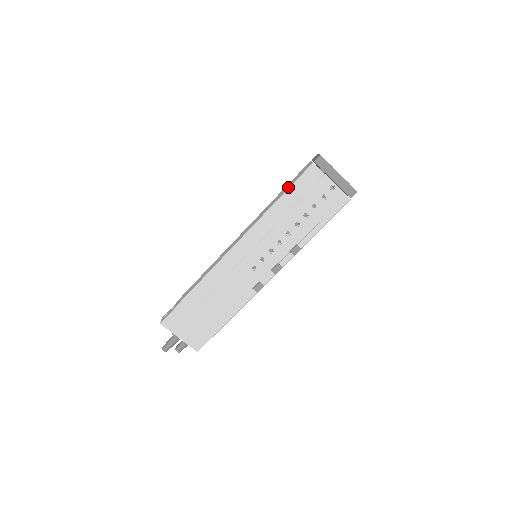
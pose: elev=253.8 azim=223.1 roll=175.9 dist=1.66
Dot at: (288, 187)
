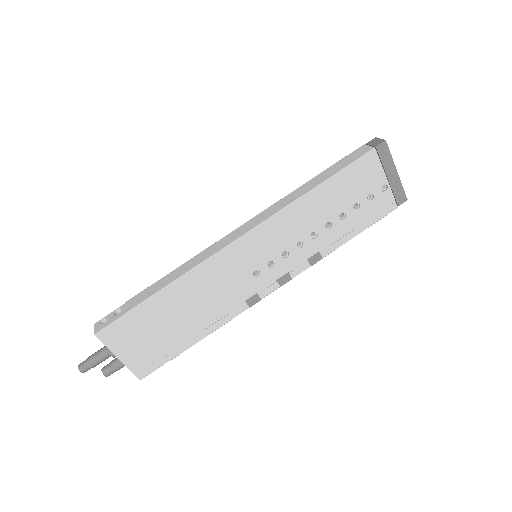
Dot at: (333, 172)
